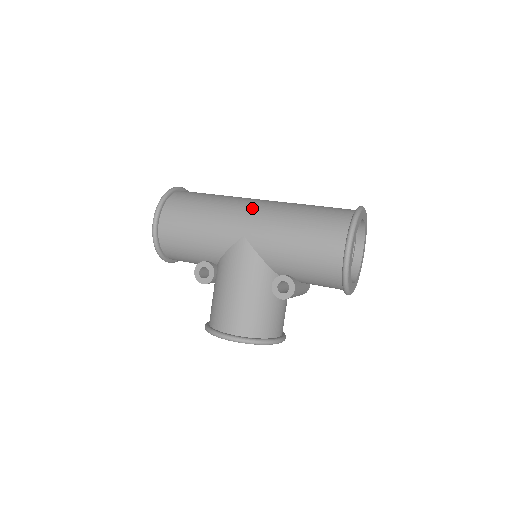
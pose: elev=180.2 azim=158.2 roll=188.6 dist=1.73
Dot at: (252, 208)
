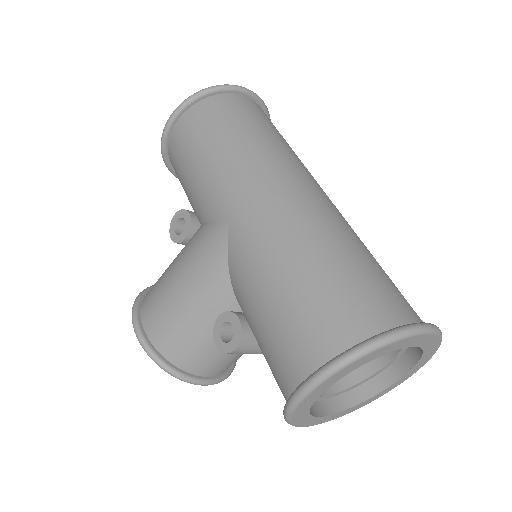
Dot at: (274, 189)
